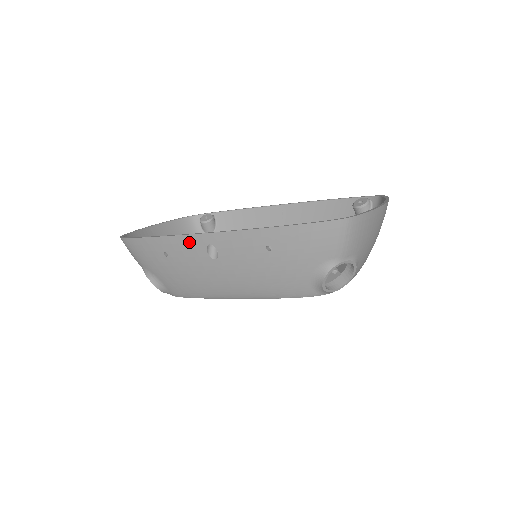
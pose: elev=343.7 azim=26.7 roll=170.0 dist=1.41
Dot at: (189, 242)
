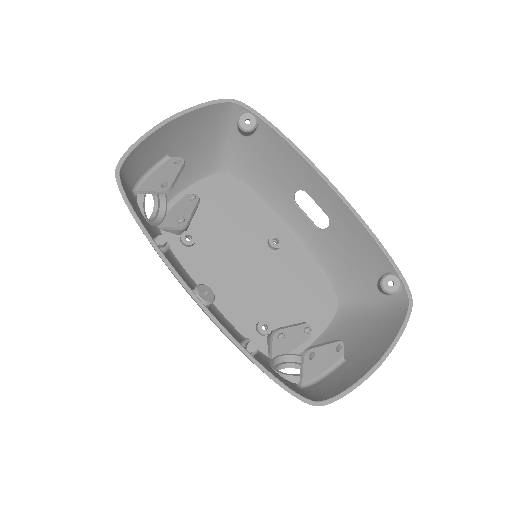
Dot at: (178, 281)
